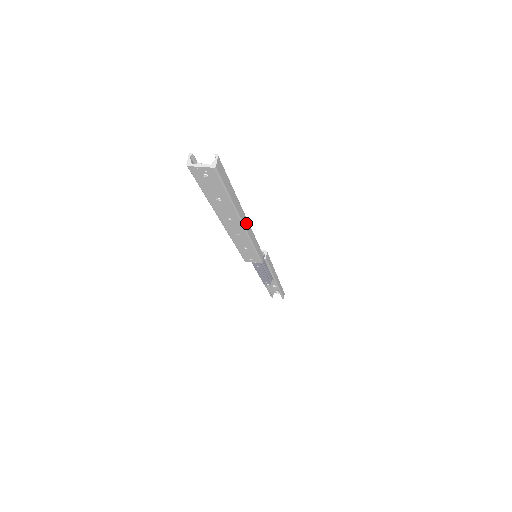
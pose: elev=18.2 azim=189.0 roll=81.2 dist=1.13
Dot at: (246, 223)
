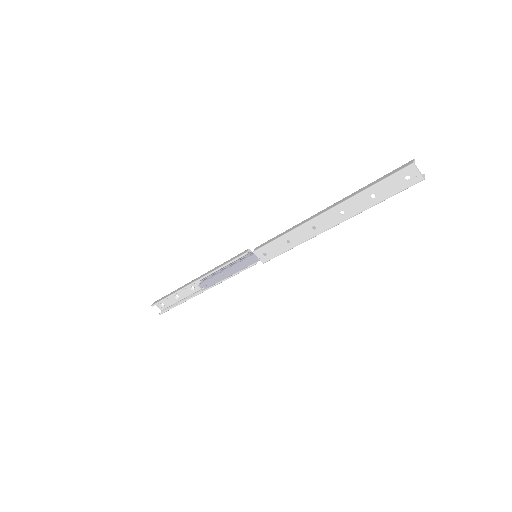
Dot at: (332, 226)
